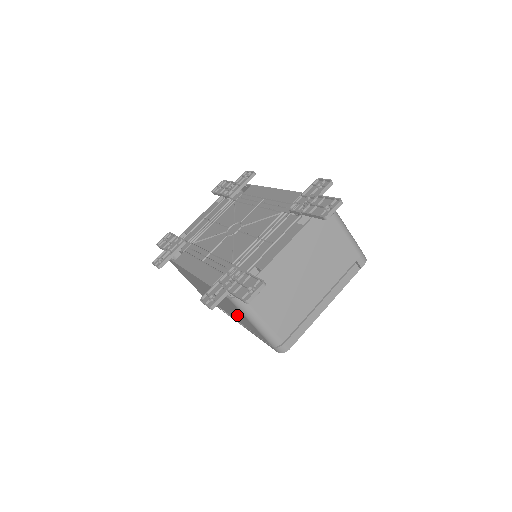
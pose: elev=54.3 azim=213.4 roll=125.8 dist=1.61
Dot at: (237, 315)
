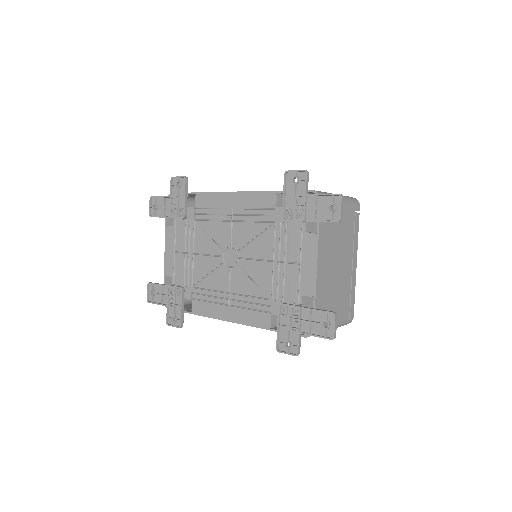
Dot at: occluded
